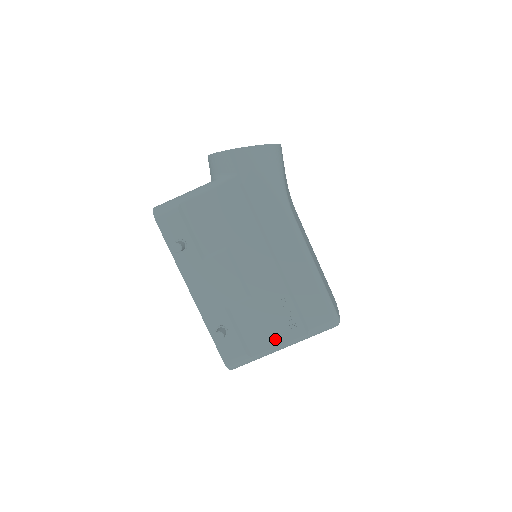
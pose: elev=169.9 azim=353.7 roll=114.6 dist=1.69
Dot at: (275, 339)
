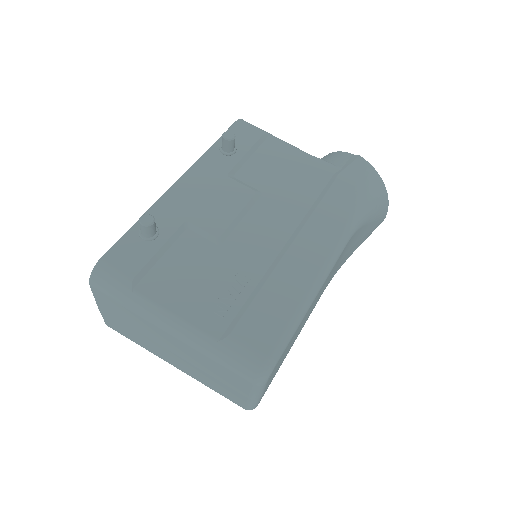
Dot at: (181, 303)
